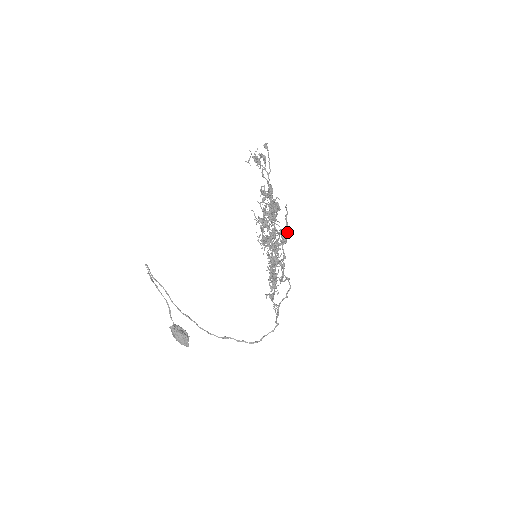
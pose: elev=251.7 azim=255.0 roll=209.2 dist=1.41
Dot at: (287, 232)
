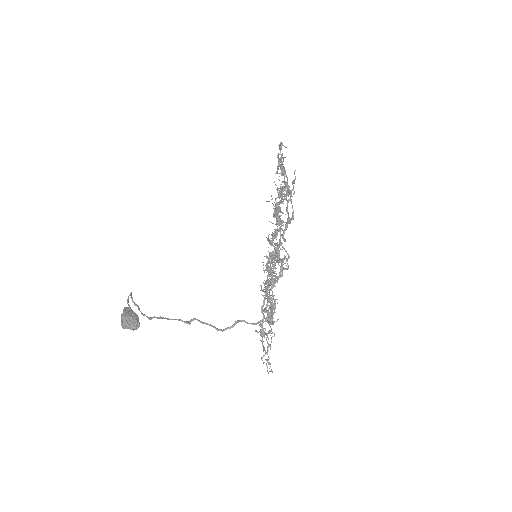
Dot at: (292, 189)
